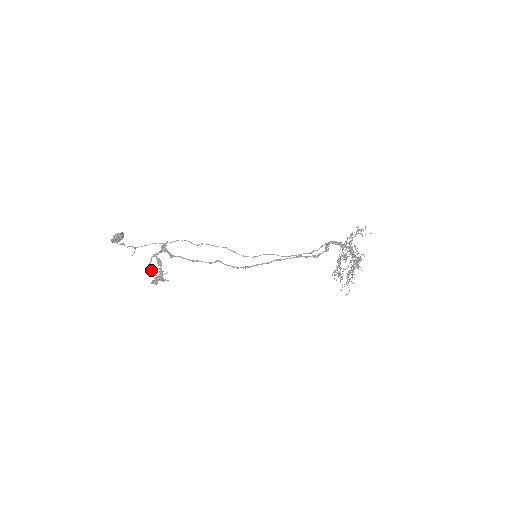
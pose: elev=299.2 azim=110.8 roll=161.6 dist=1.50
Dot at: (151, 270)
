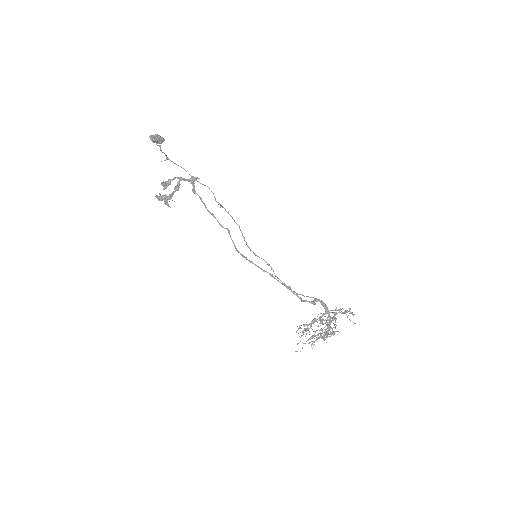
Dot at: (167, 186)
